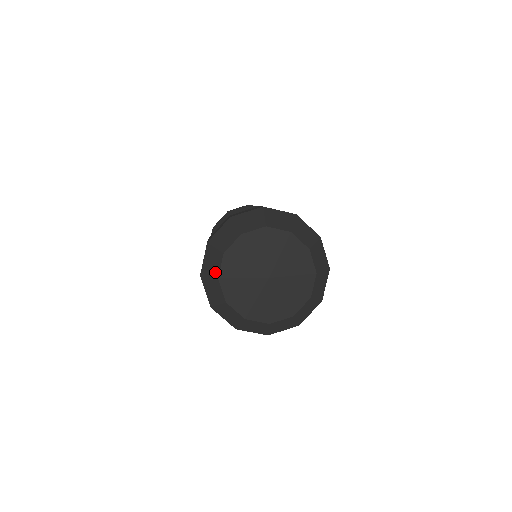
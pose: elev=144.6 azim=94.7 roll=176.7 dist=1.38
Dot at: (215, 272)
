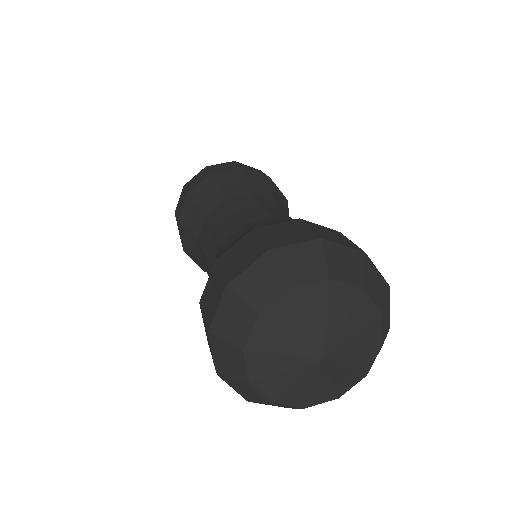
Dot at: (238, 339)
